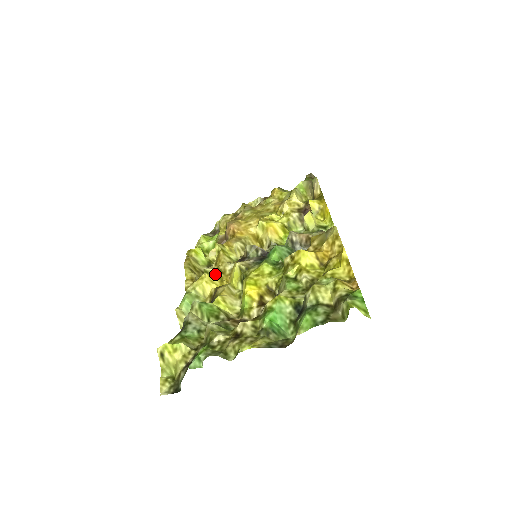
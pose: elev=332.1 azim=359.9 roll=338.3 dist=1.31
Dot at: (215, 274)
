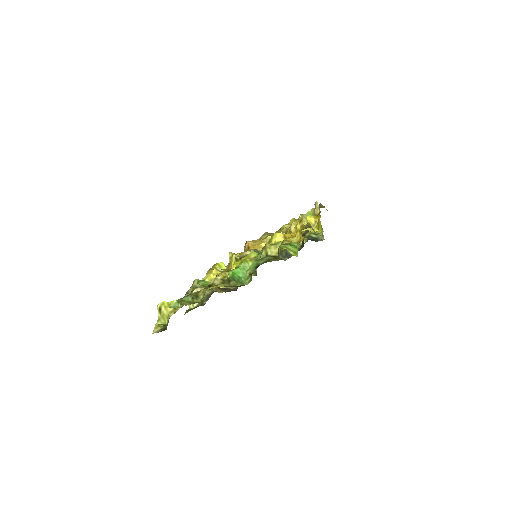
Dot at: occluded
